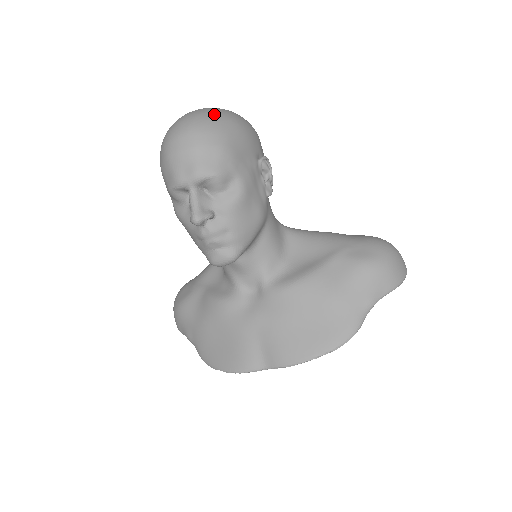
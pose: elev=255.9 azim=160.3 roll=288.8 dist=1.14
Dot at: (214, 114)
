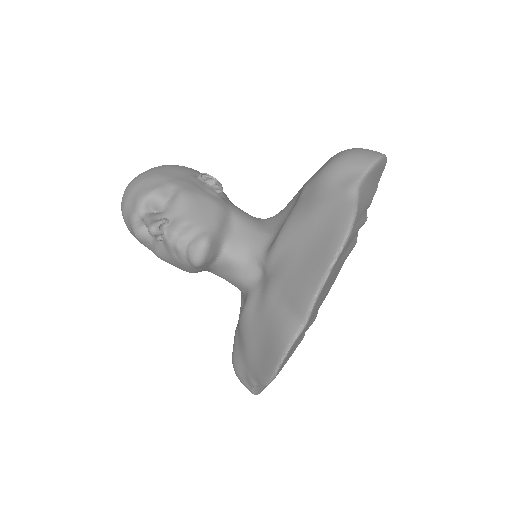
Dot at: occluded
